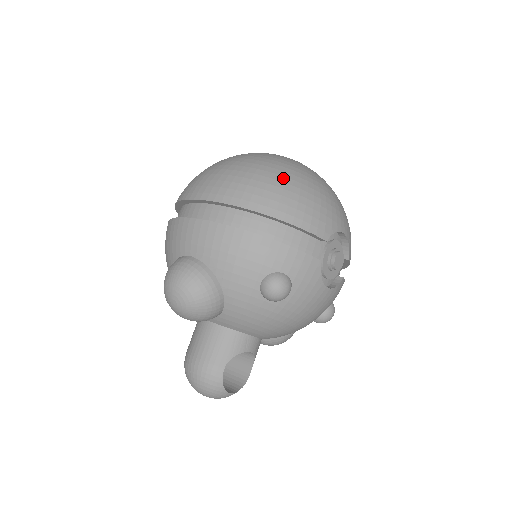
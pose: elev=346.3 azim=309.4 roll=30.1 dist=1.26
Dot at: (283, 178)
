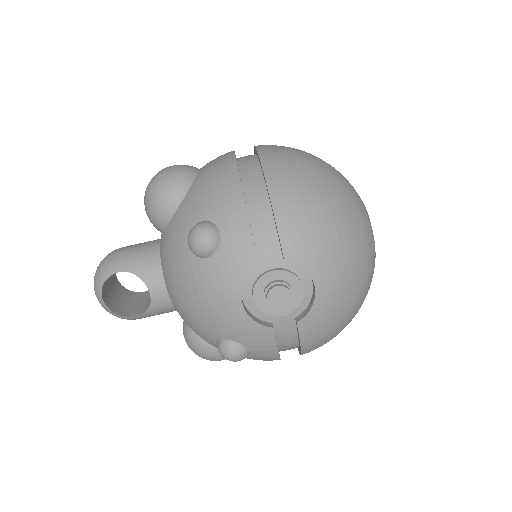
Dot at: (321, 185)
